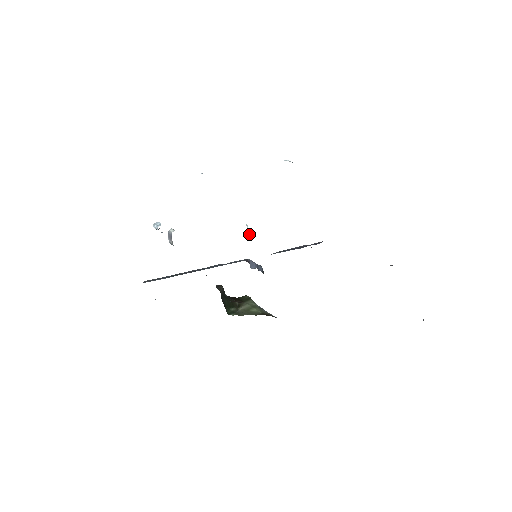
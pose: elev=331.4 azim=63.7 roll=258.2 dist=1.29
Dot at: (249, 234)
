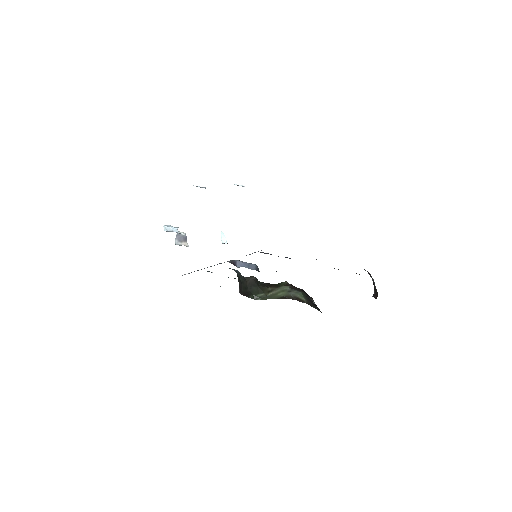
Dot at: (224, 240)
